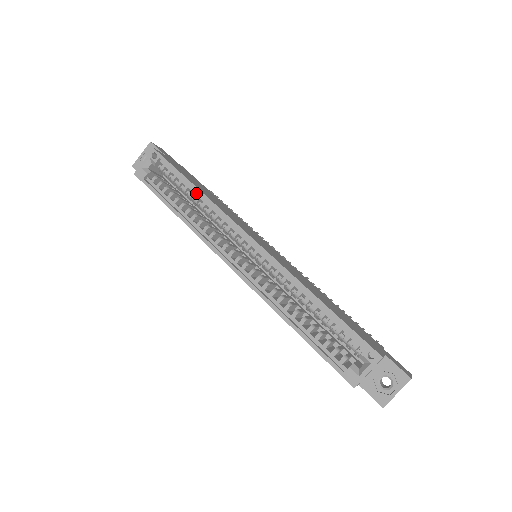
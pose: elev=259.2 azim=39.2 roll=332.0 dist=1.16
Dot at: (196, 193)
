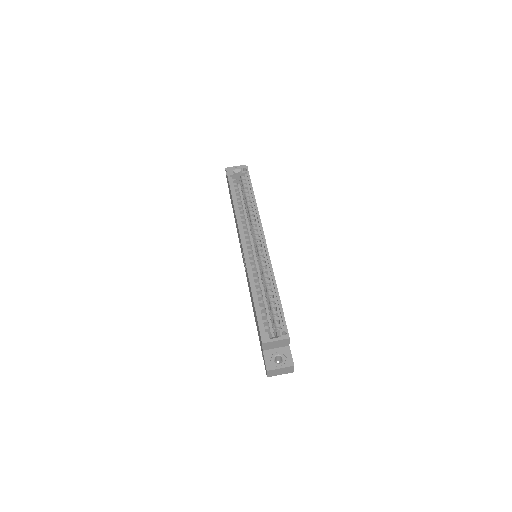
Dot at: (252, 201)
